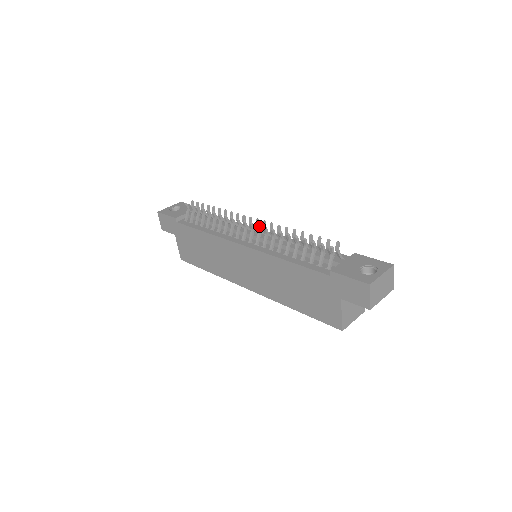
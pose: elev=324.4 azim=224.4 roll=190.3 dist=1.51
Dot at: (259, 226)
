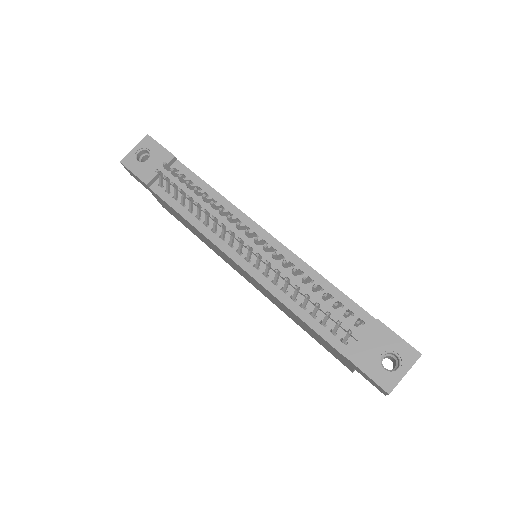
Dot at: (259, 255)
